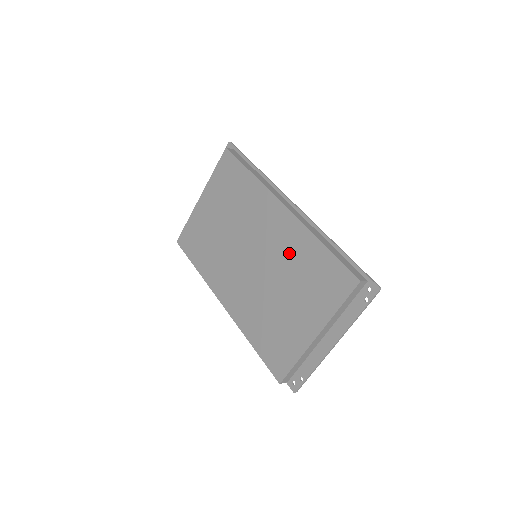
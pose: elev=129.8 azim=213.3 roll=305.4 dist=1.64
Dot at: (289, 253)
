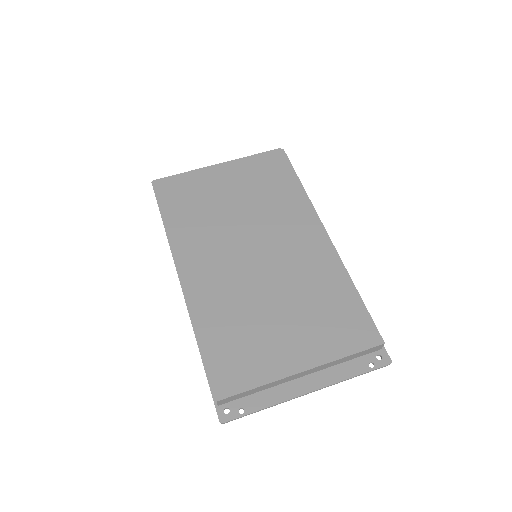
Dot at: (310, 275)
